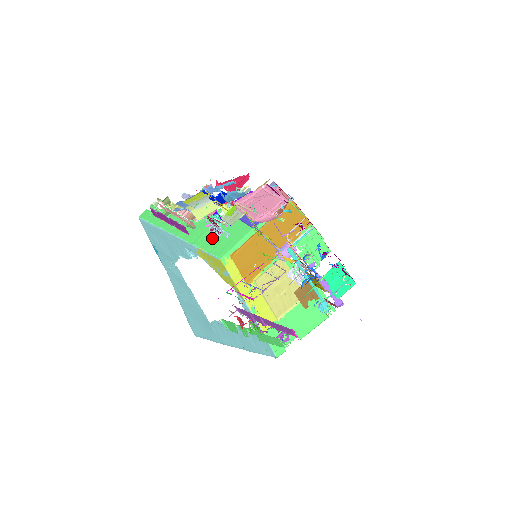
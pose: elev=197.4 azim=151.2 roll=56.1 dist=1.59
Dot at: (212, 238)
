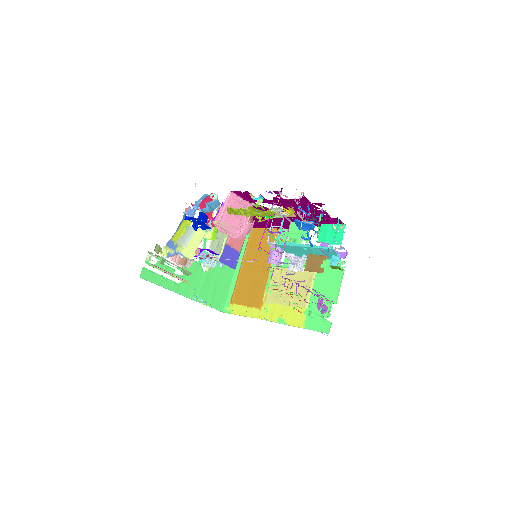
Dot at: (207, 289)
